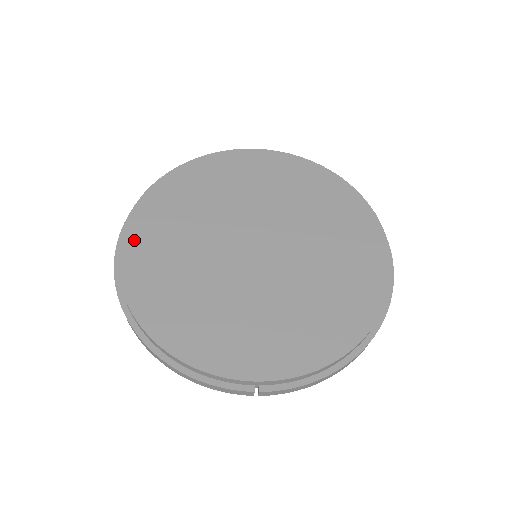
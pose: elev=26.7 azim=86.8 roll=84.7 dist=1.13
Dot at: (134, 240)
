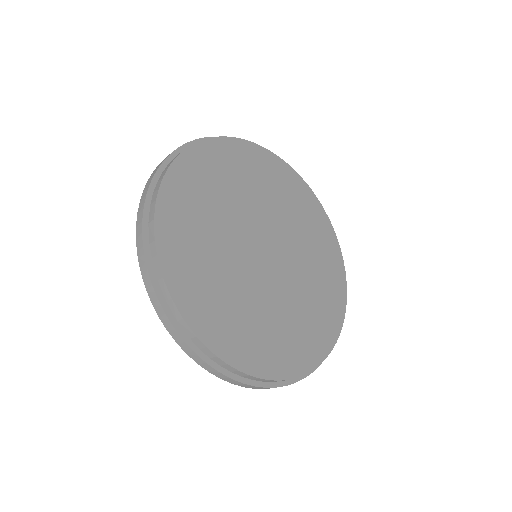
Dot at: (173, 263)
